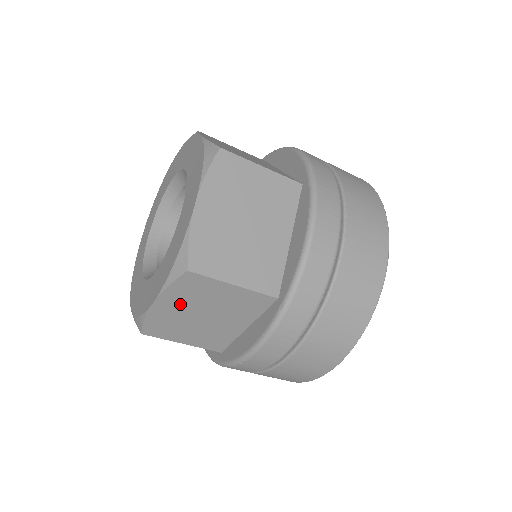
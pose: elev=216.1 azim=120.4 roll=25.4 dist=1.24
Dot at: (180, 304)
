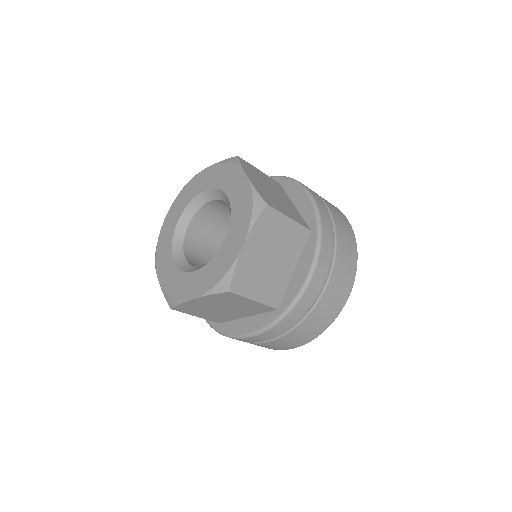
Dot at: (211, 302)
